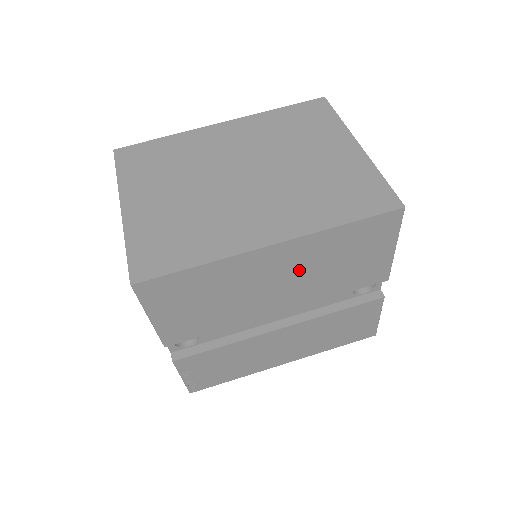
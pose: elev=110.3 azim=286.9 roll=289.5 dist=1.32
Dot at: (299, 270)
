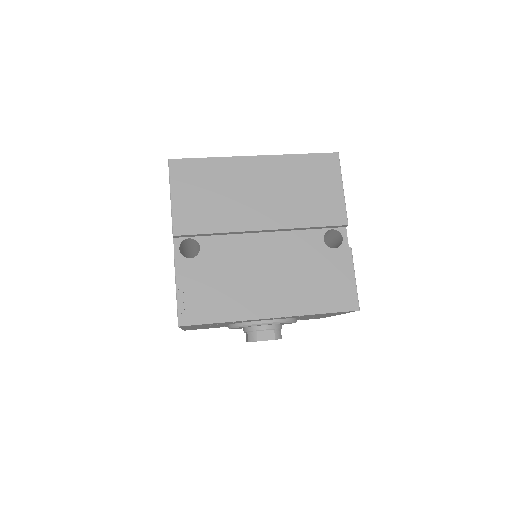
Dot at: (275, 186)
